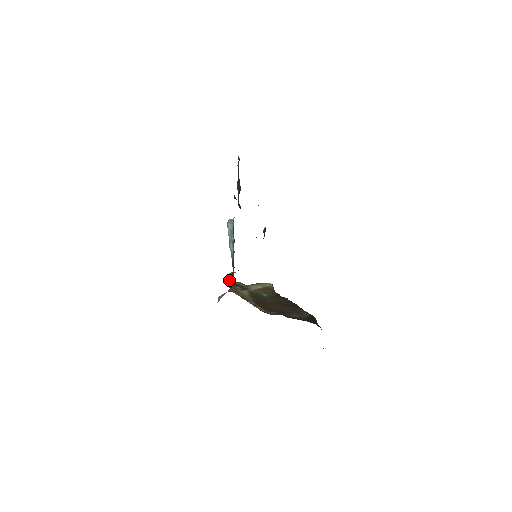
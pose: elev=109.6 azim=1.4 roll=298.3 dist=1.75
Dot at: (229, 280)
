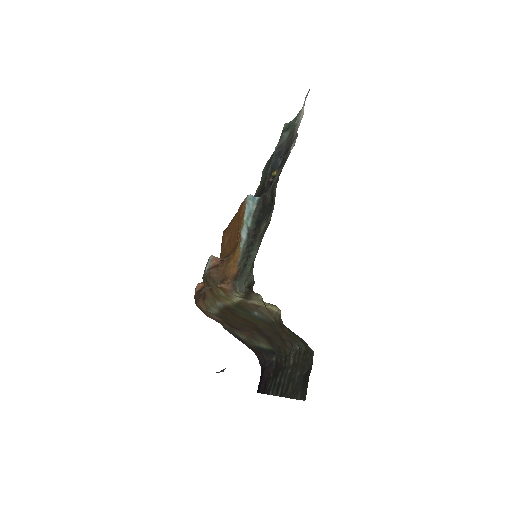
Dot at: (212, 266)
